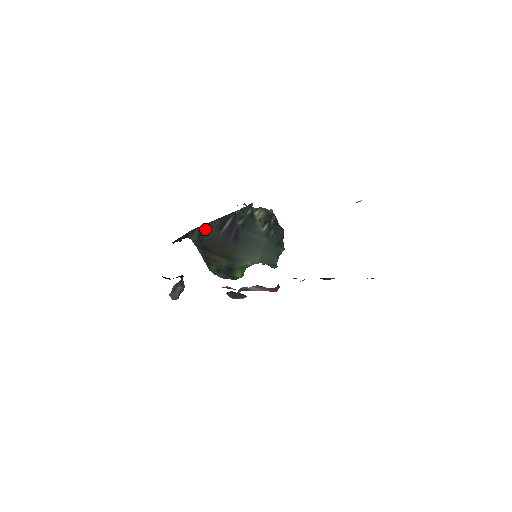
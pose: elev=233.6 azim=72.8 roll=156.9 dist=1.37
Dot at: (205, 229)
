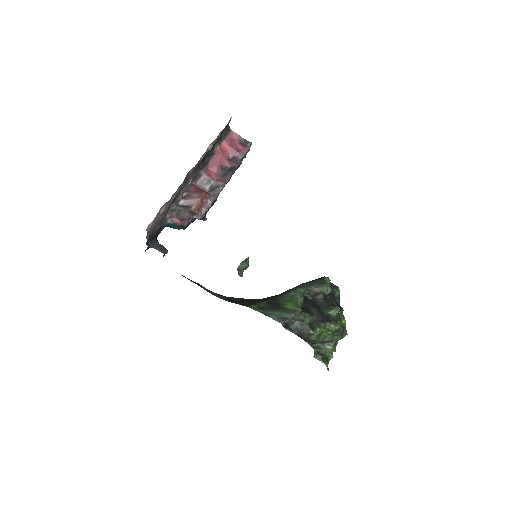
Dot at: (237, 299)
